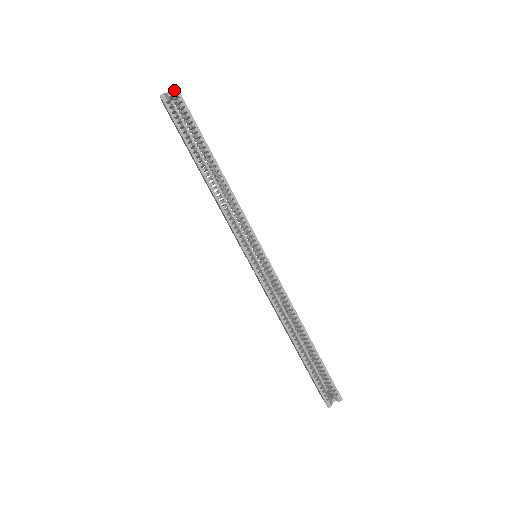
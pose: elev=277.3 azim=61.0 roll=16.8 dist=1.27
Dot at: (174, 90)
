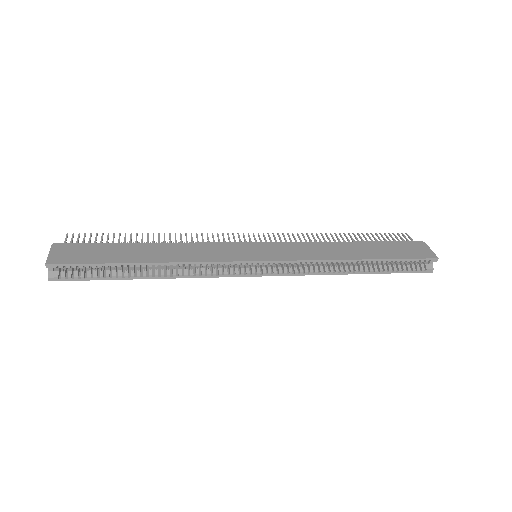
Dot at: (48, 268)
